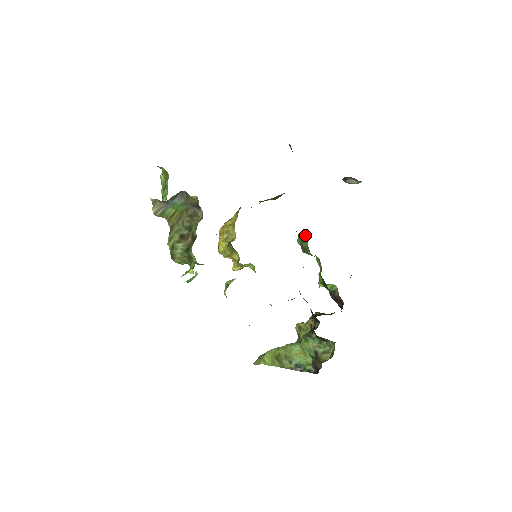
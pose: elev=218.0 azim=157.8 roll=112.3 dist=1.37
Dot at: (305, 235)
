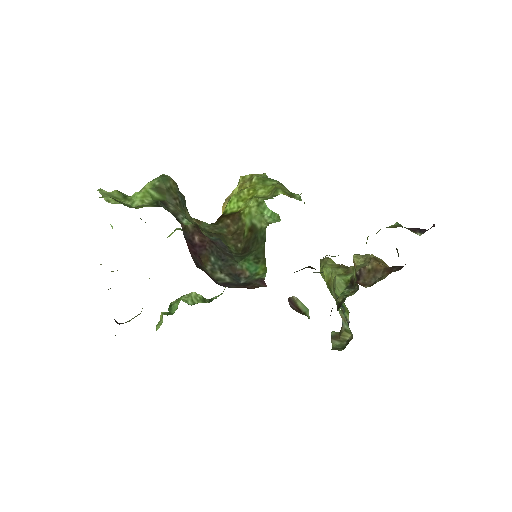
Dot at: occluded
